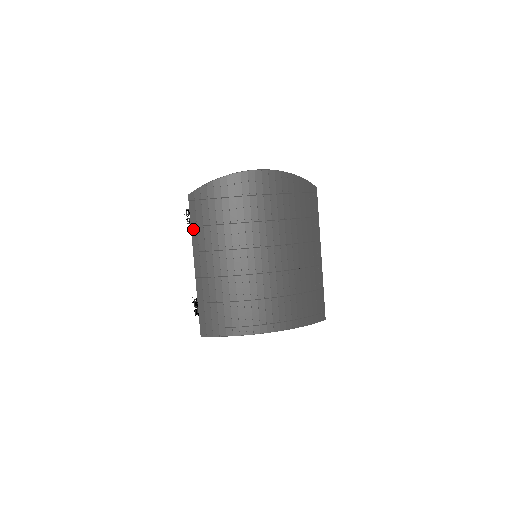
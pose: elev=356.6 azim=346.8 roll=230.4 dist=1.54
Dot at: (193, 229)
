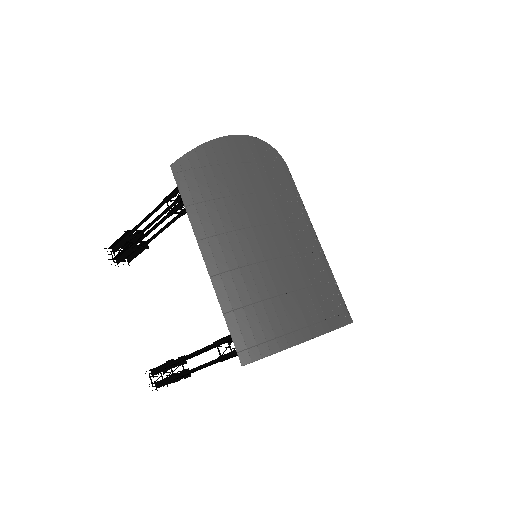
Dot at: (189, 209)
